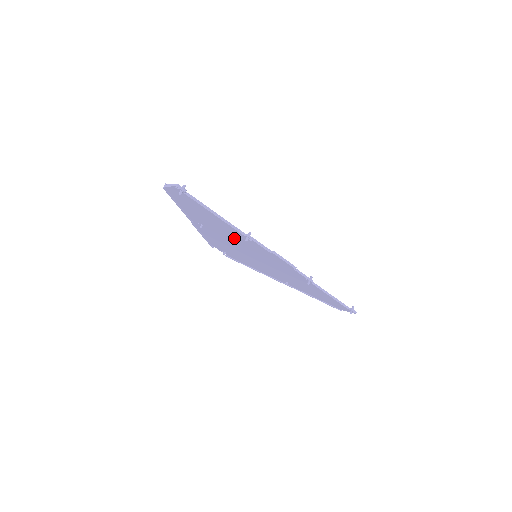
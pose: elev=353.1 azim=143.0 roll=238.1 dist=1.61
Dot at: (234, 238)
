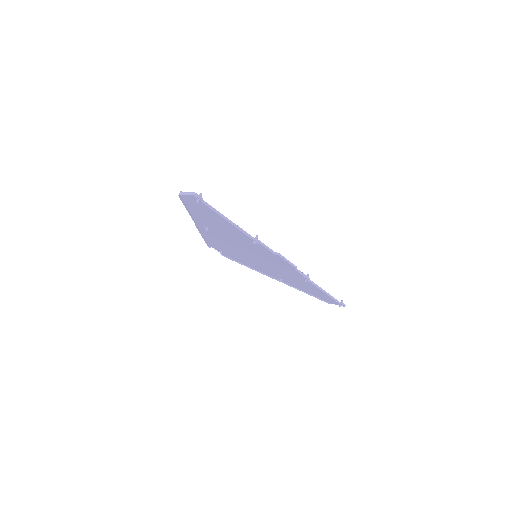
Dot at: (239, 240)
